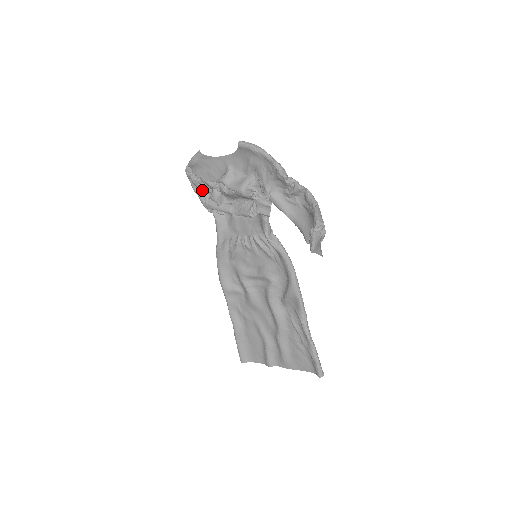
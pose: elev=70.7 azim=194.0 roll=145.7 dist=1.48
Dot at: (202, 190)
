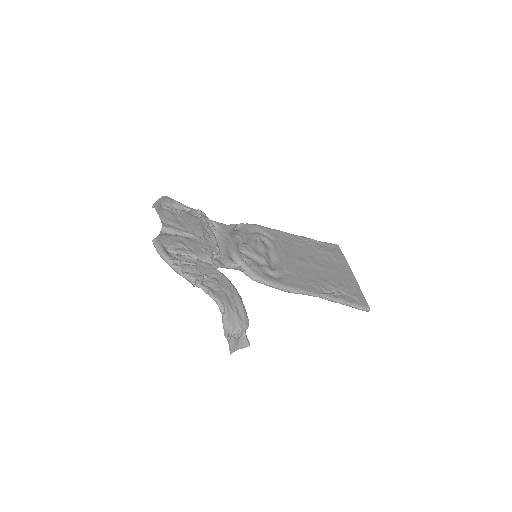
Dot at: occluded
